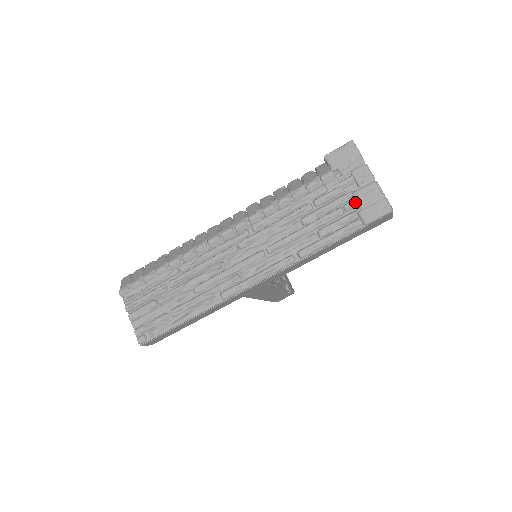
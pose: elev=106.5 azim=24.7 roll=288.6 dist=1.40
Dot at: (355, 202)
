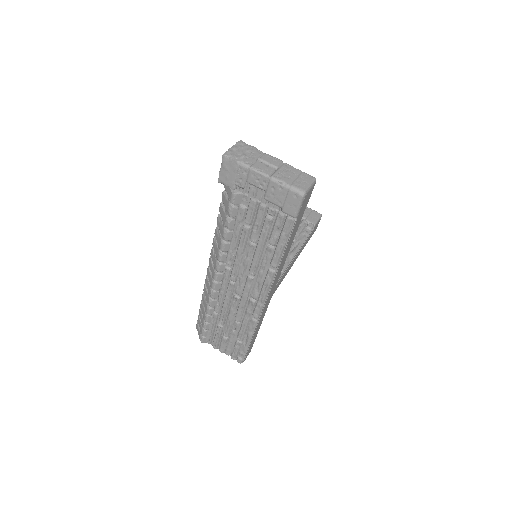
Dot at: (272, 204)
